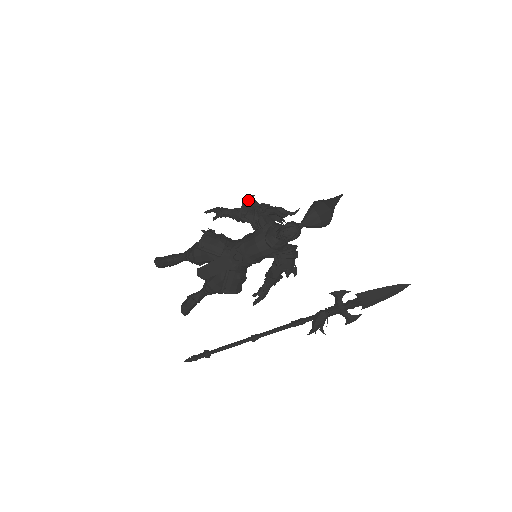
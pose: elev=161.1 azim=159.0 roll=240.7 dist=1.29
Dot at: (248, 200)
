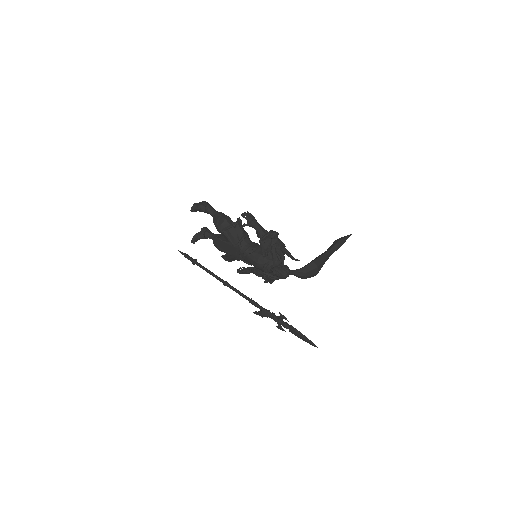
Dot at: (273, 233)
